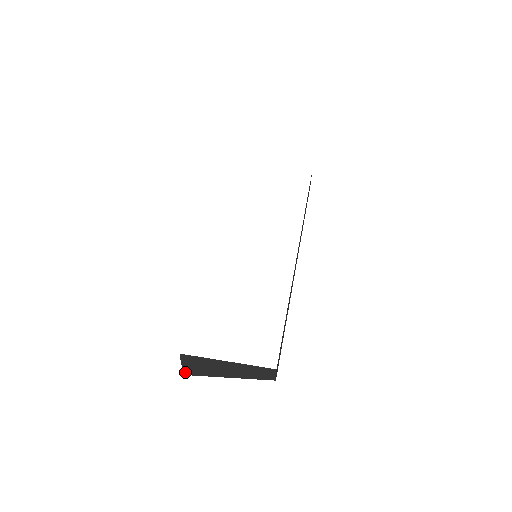
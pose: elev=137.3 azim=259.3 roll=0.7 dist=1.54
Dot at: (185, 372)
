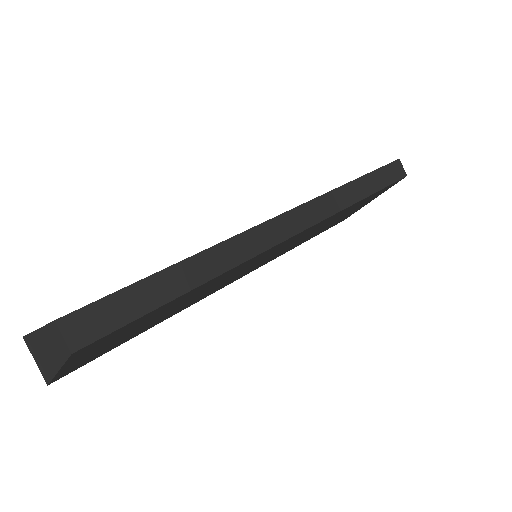
Dot at: (45, 378)
